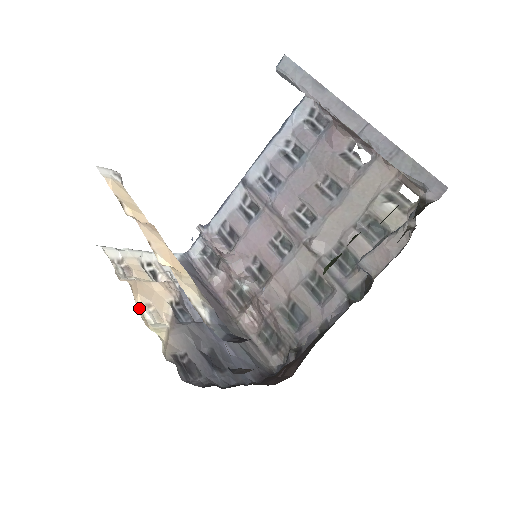
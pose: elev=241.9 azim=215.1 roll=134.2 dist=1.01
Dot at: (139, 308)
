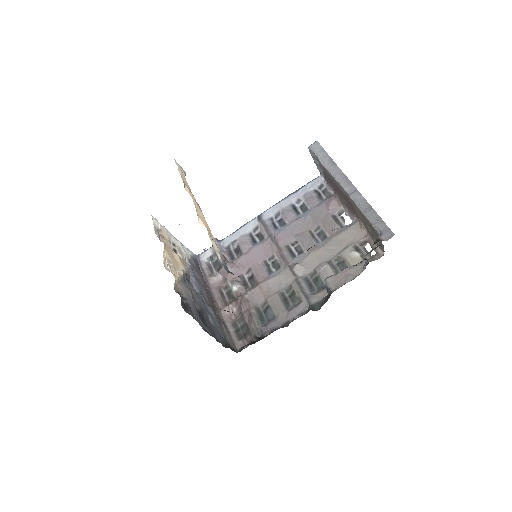
Dot at: occluded
